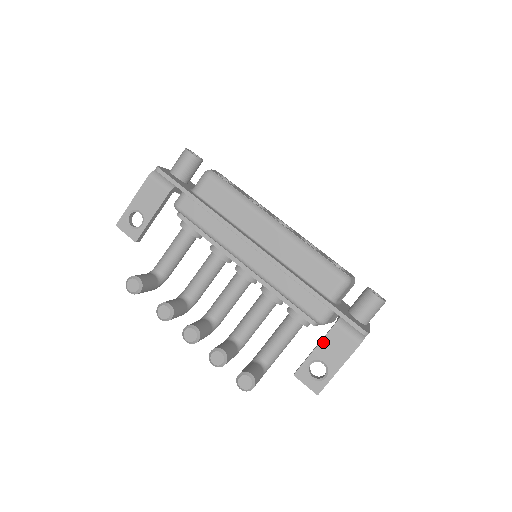
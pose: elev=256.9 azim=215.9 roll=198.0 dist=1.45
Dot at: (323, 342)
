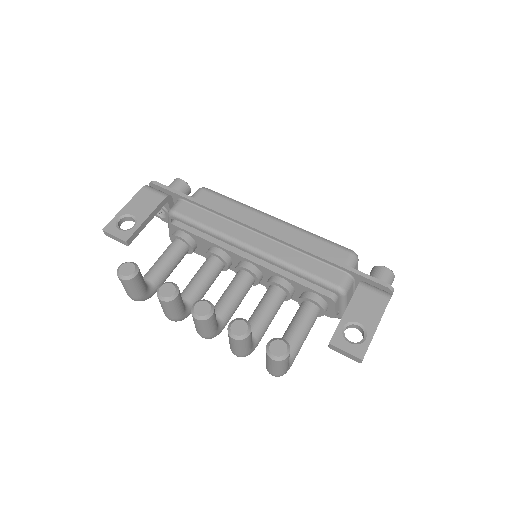
Dot at: (352, 303)
